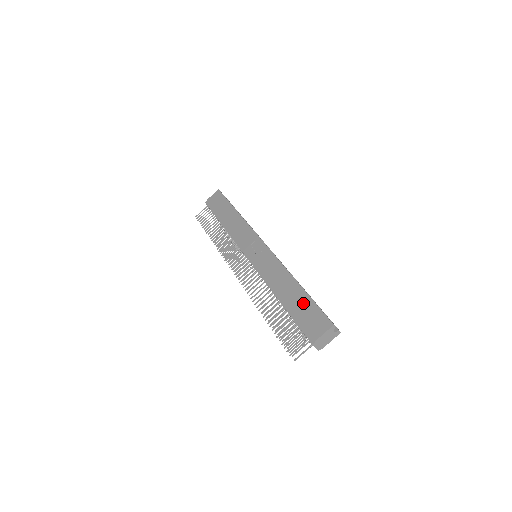
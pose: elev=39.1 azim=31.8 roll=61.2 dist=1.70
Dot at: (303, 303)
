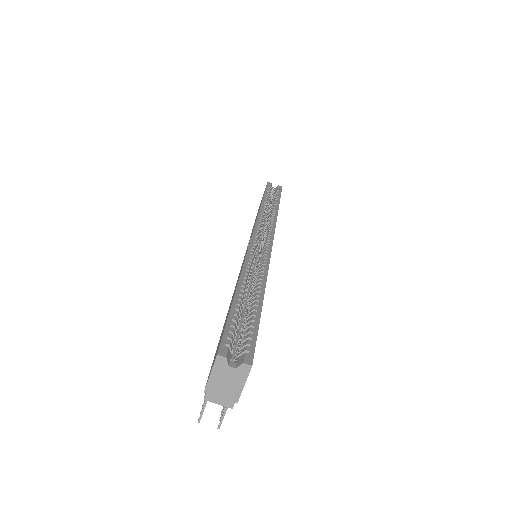
Dot at: (226, 319)
